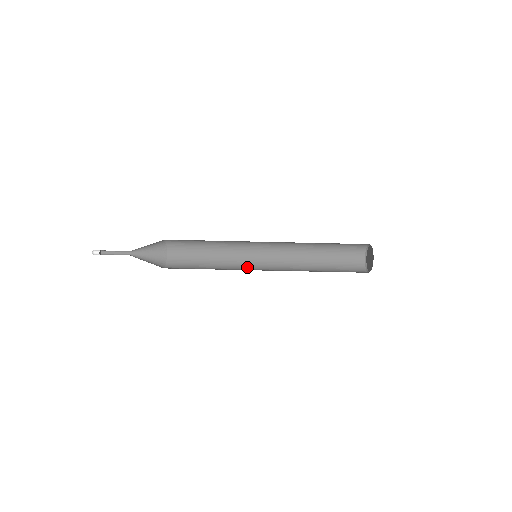
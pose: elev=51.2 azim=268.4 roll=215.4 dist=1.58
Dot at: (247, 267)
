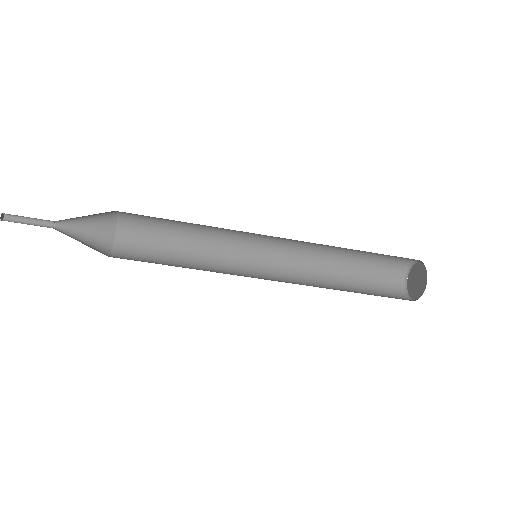
Dot at: (241, 250)
